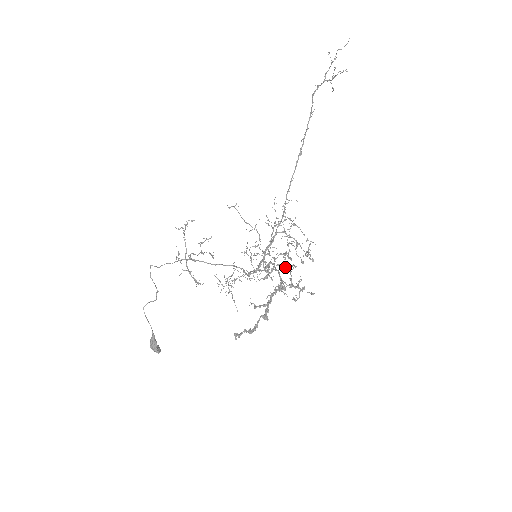
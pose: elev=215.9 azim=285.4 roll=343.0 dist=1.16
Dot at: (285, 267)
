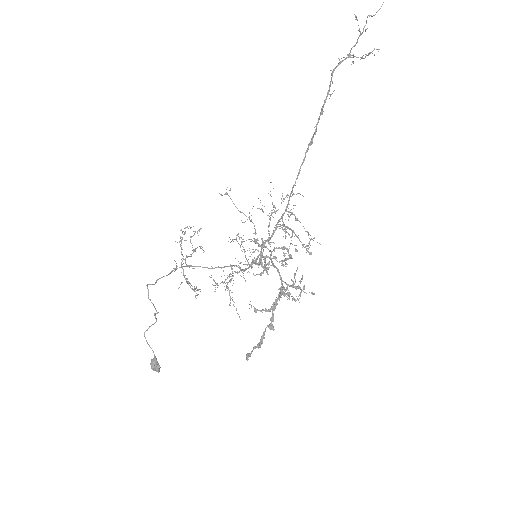
Dot at: (281, 260)
